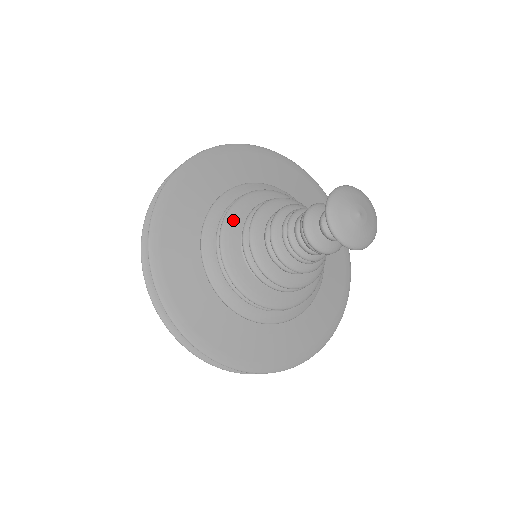
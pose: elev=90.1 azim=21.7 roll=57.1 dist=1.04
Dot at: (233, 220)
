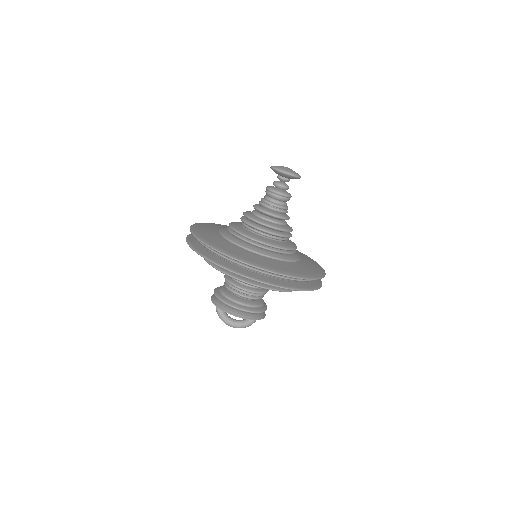
Dot at: (238, 228)
